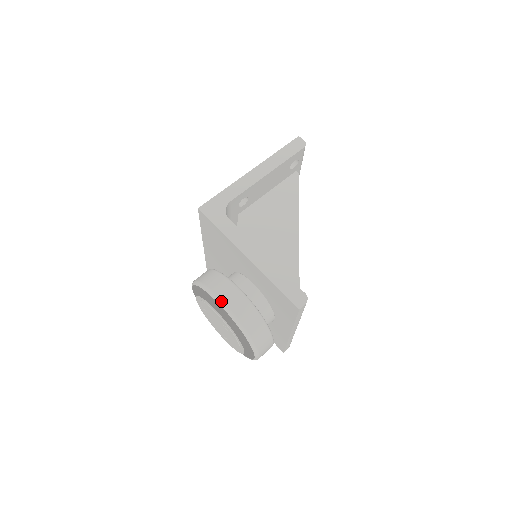
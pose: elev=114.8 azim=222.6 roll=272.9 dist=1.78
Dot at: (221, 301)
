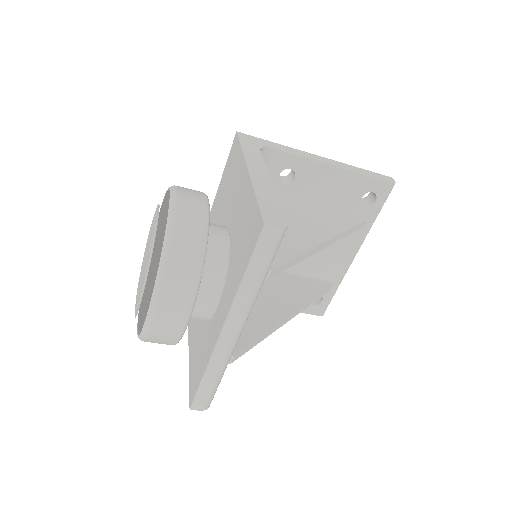
Dot at: (175, 192)
